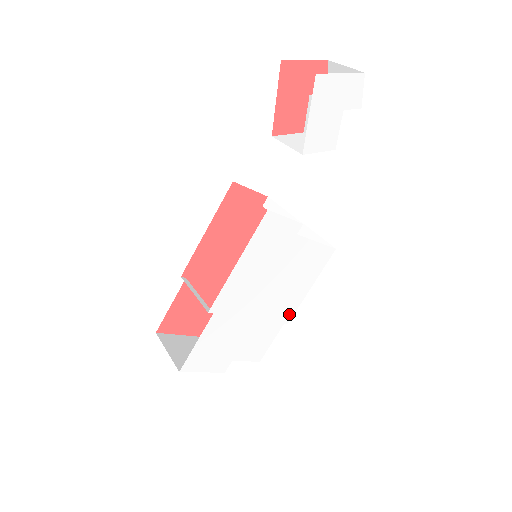
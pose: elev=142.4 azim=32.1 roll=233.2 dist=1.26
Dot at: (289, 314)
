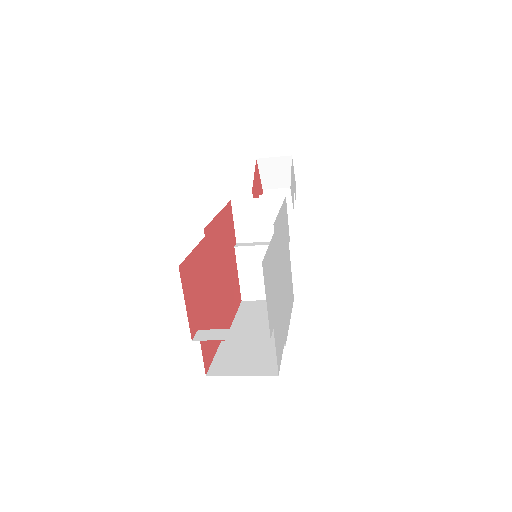
Dot at: (286, 332)
